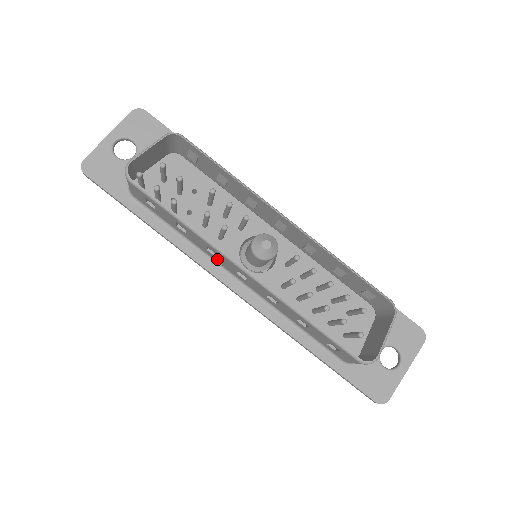
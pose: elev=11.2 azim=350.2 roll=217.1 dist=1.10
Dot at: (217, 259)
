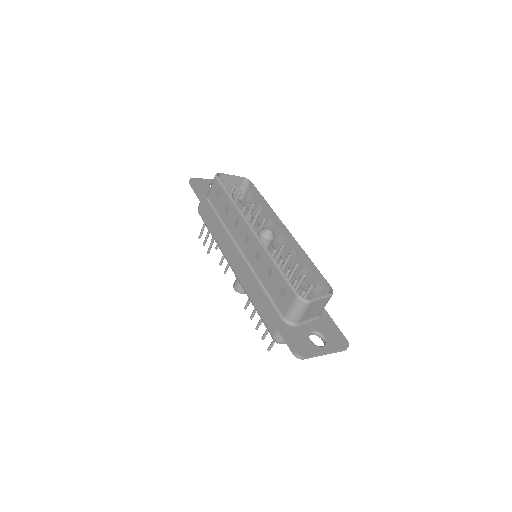
Dot at: (236, 232)
